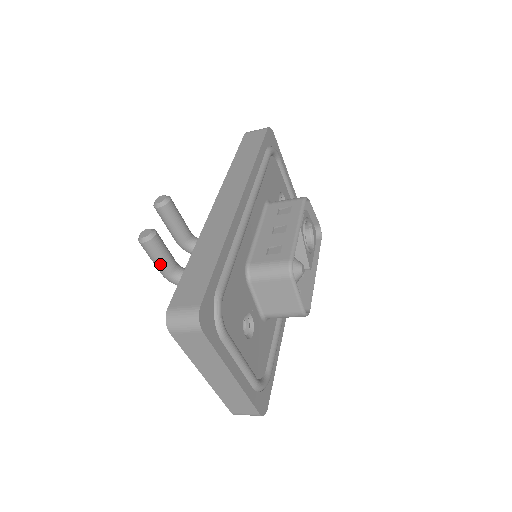
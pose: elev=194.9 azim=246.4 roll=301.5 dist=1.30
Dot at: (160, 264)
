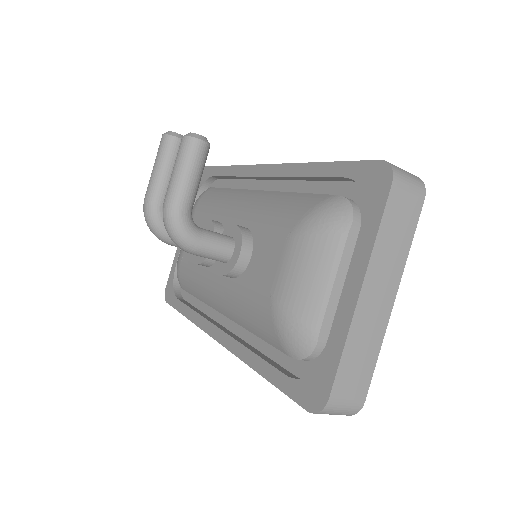
Dot at: (192, 185)
